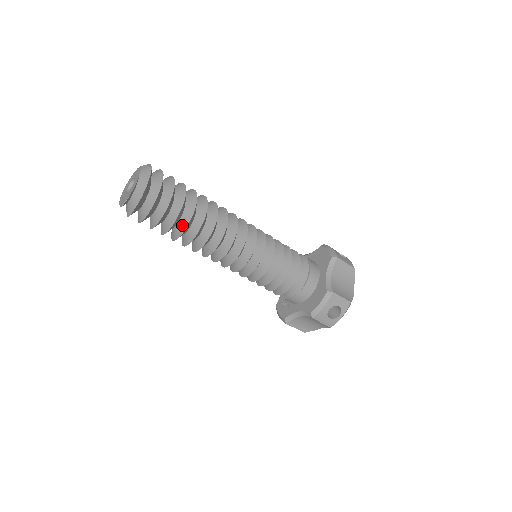
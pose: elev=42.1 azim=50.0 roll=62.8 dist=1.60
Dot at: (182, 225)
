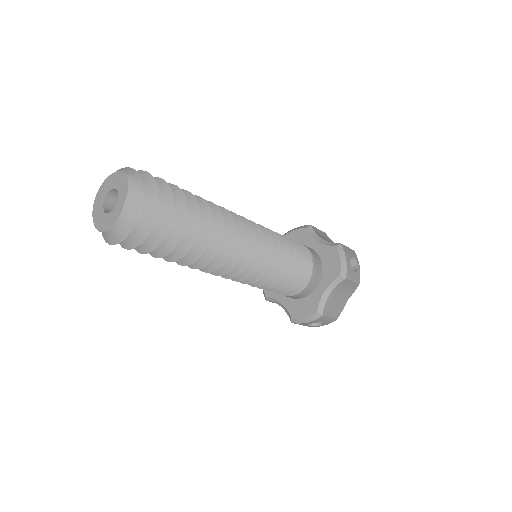
Dot at: (171, 254)
